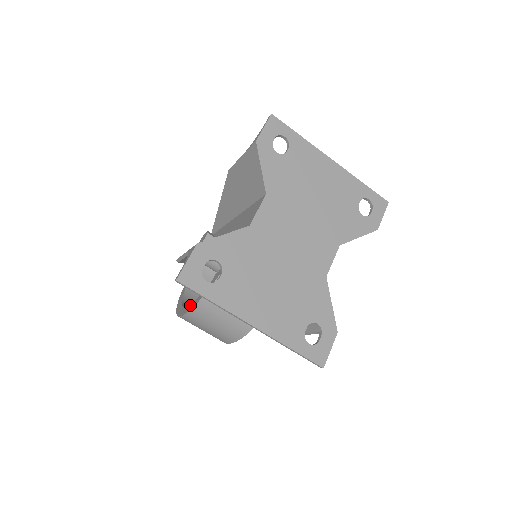
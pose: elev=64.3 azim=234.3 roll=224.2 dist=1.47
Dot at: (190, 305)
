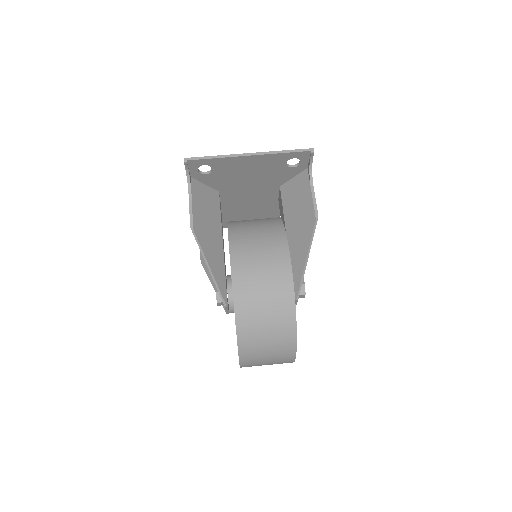
Dot at: occluded
